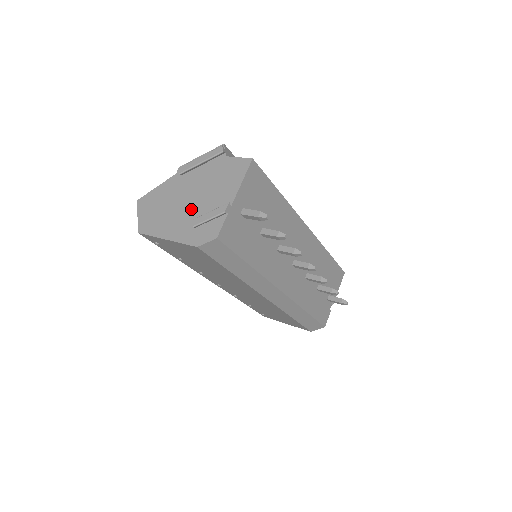
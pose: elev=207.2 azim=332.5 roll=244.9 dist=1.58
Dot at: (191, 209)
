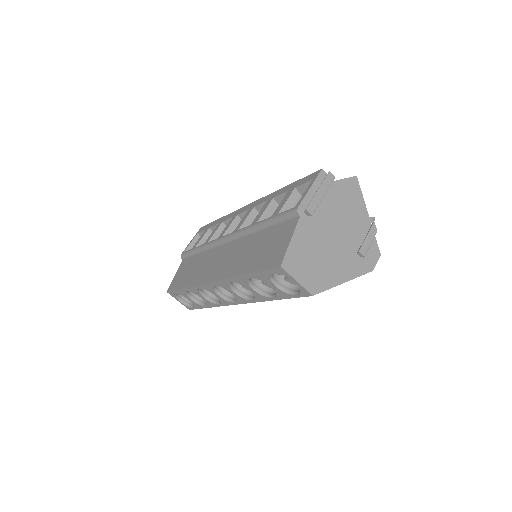
Dot at: (344, 244)
